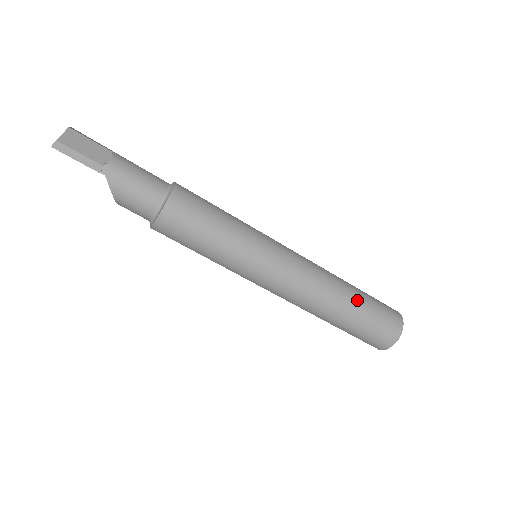
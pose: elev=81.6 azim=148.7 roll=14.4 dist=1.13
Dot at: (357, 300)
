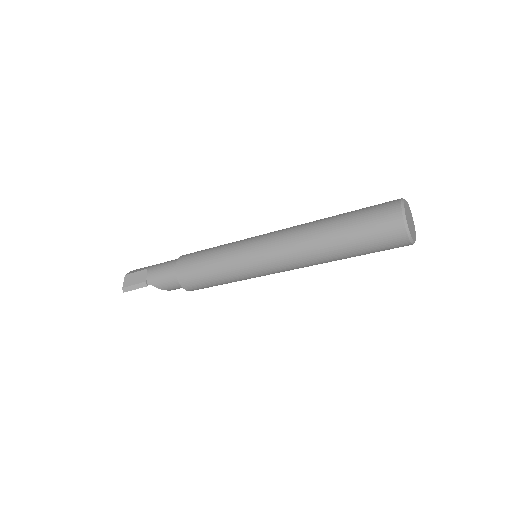
Dot at: (337, 230)
